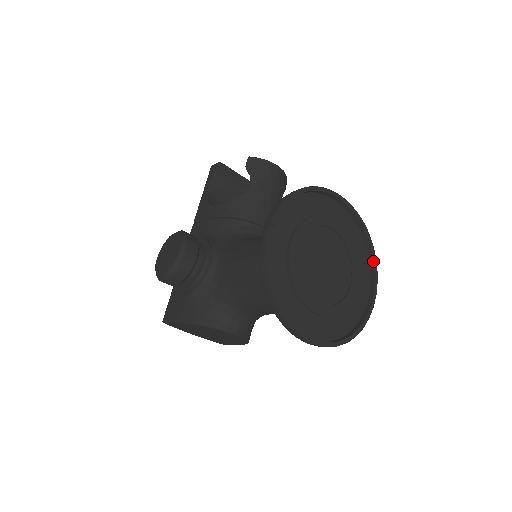
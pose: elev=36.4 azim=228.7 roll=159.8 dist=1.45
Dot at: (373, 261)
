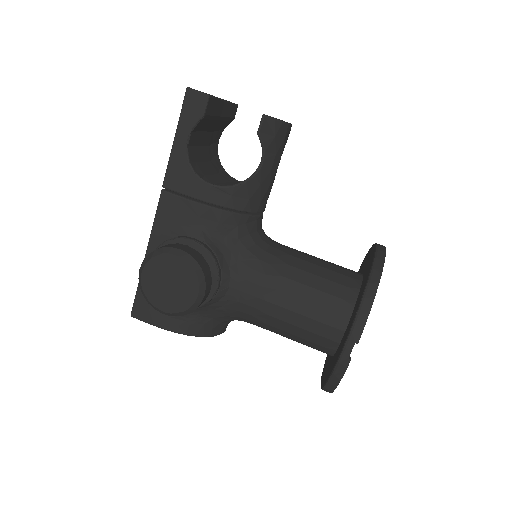
Dot at: occluded
